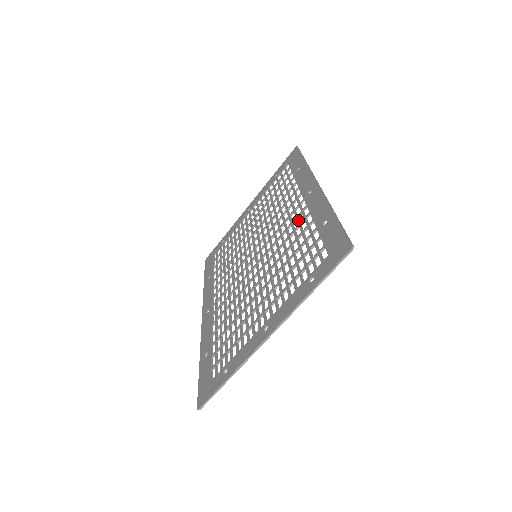
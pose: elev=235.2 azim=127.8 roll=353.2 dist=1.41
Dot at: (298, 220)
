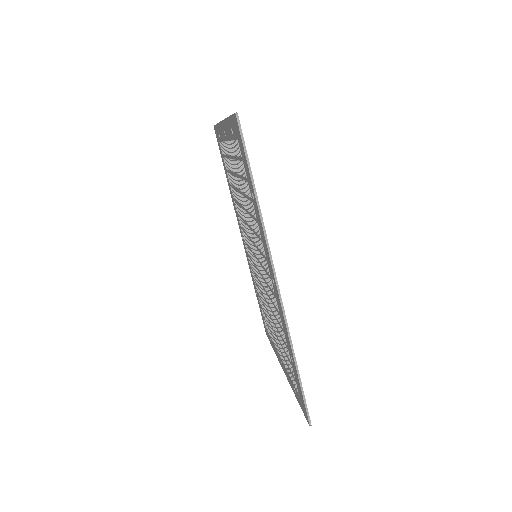
Dot at: (240, 222)
